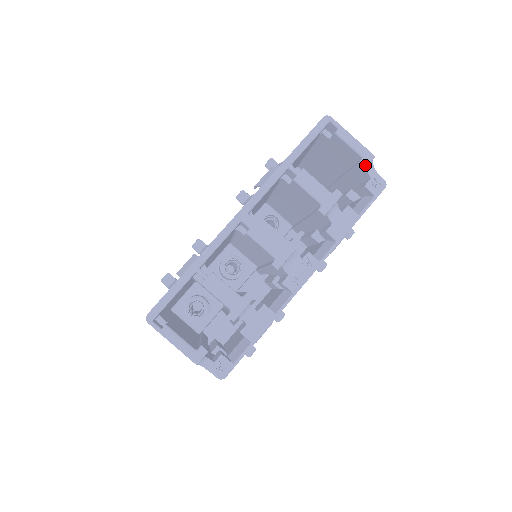
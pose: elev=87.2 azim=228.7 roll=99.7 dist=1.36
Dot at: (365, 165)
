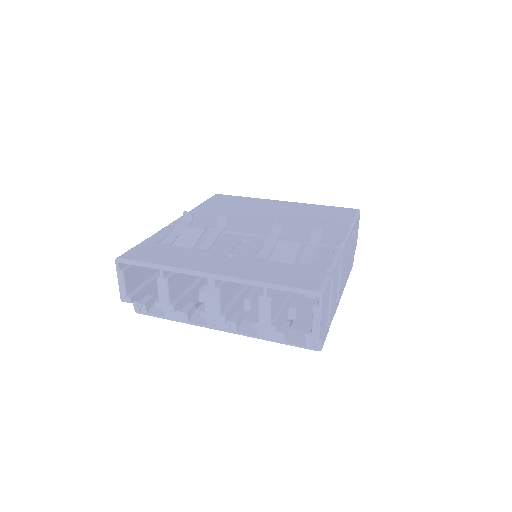
Dot at: (307, 338)
